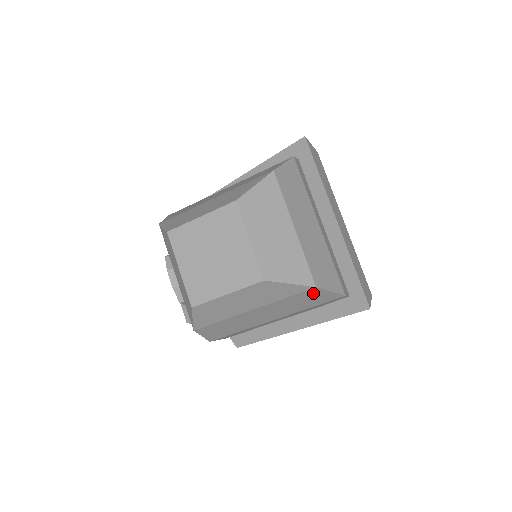
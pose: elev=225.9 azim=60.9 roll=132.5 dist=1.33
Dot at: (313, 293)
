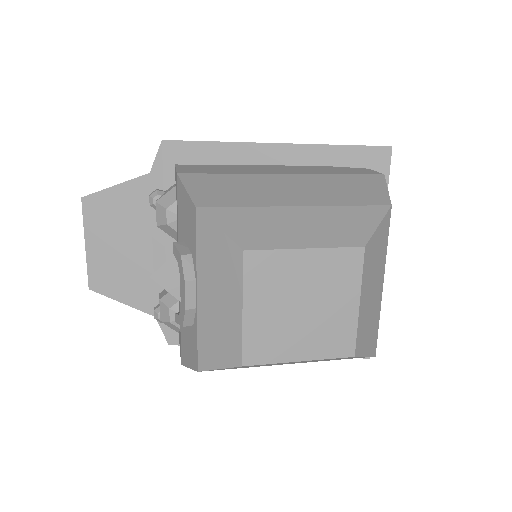
Dot at: occluded
